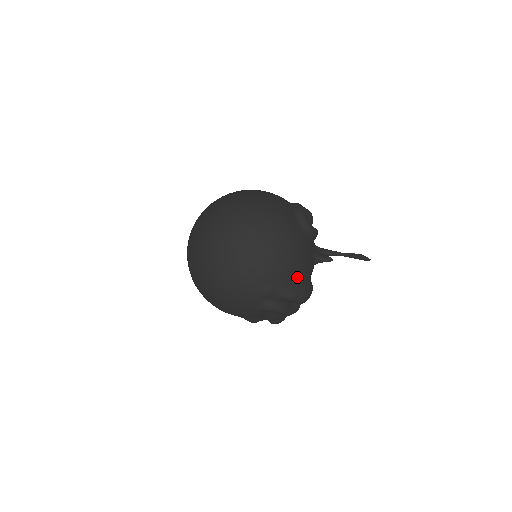
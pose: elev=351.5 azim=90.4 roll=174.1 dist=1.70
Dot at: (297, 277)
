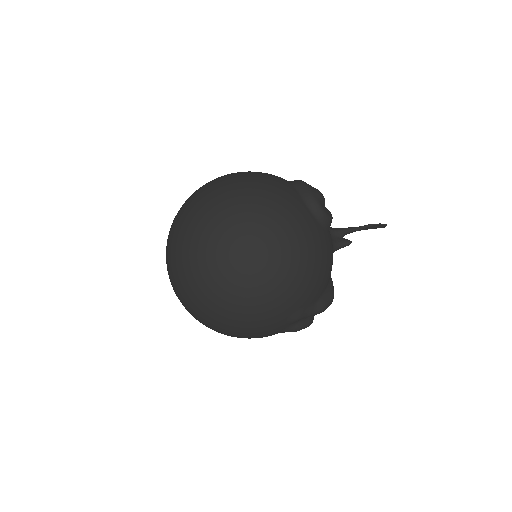
Dot at: (325, 286)
